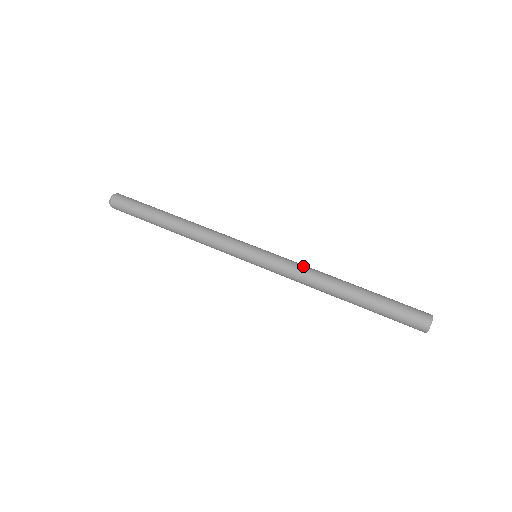
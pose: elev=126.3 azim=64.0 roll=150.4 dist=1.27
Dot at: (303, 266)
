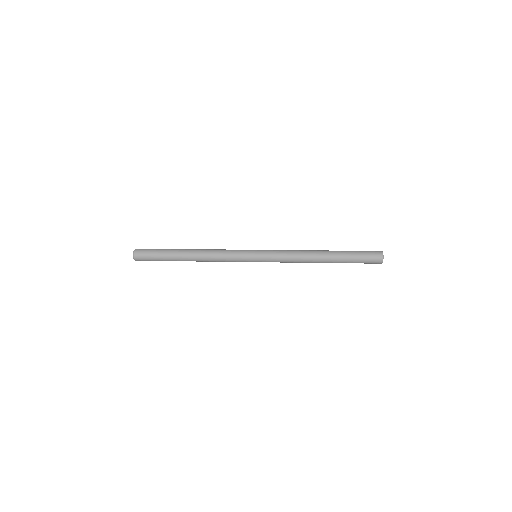
Dot at: (291, 251)
